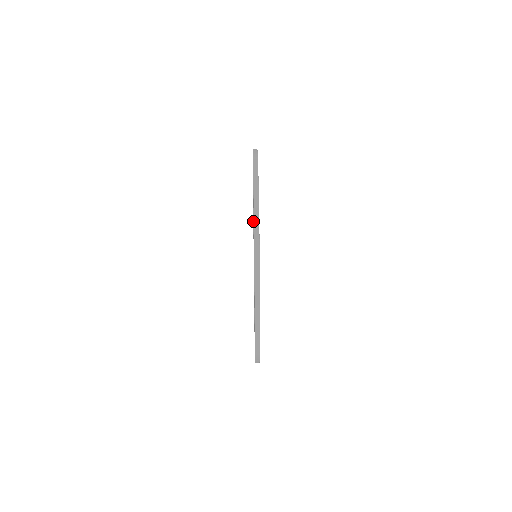
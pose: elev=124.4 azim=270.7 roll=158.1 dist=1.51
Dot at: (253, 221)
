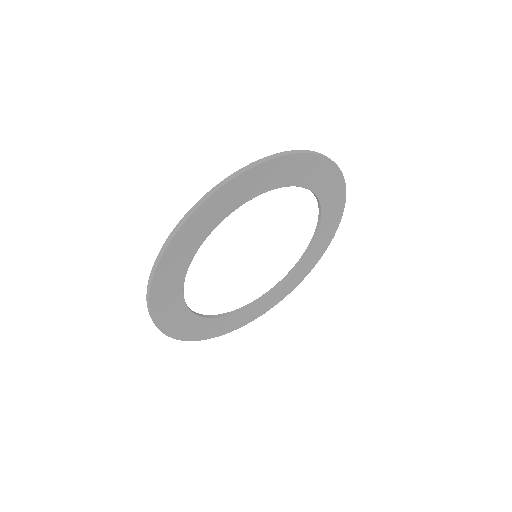
Dot at: occluded
